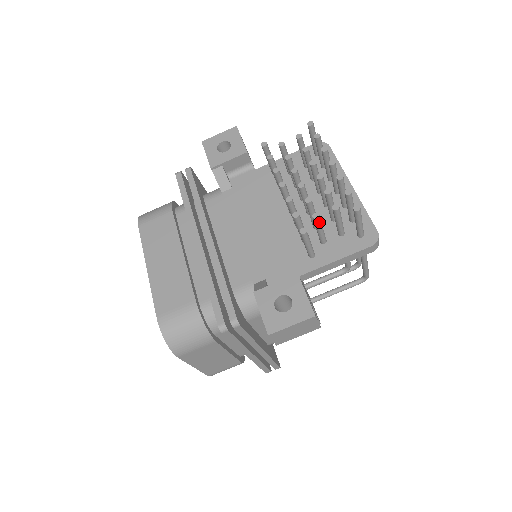
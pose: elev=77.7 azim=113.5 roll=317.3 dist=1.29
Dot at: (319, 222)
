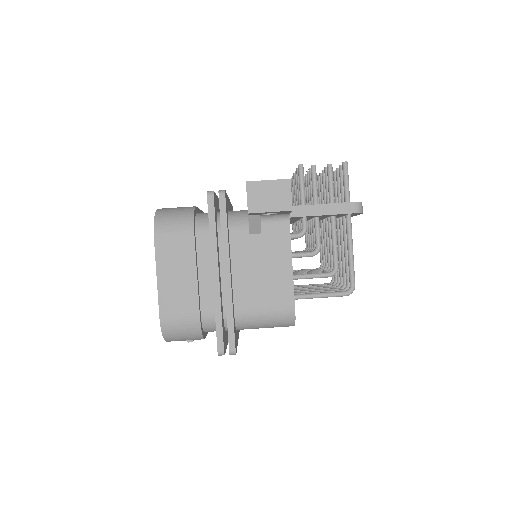
Dot at: (315, 172)
